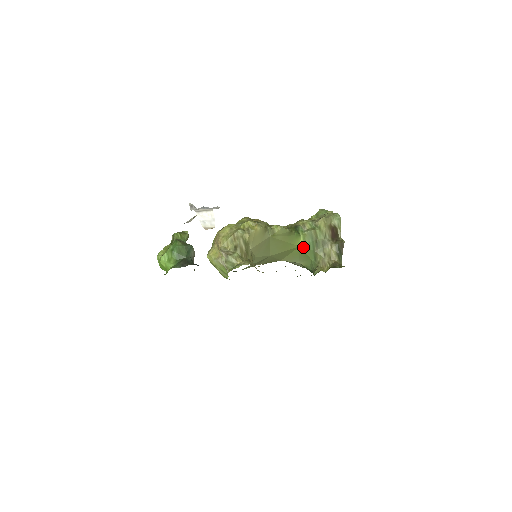
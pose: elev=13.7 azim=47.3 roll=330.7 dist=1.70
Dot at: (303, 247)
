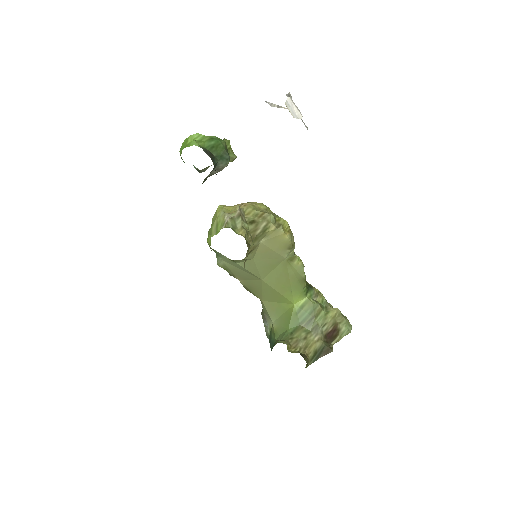
Dot at: (296, 309)
